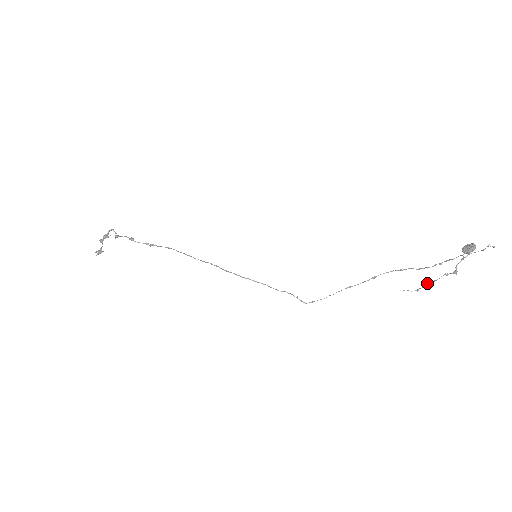
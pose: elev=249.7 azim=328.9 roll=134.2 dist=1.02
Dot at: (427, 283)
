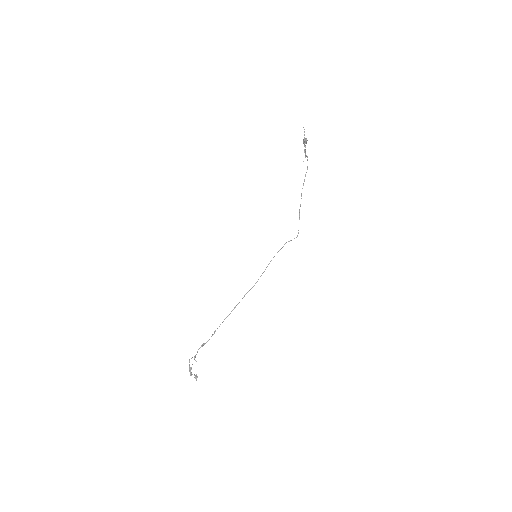
Dot at: (304, 152)
